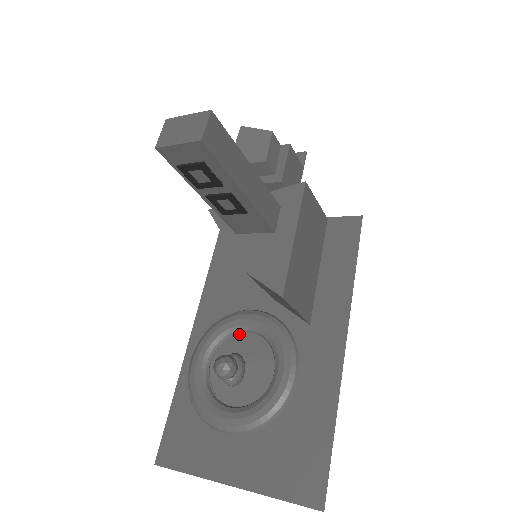
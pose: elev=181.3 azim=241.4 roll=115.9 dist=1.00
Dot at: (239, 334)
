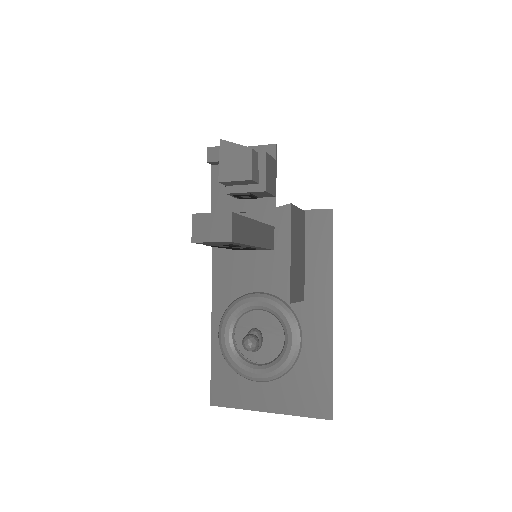
Dot at: (252, 311)
